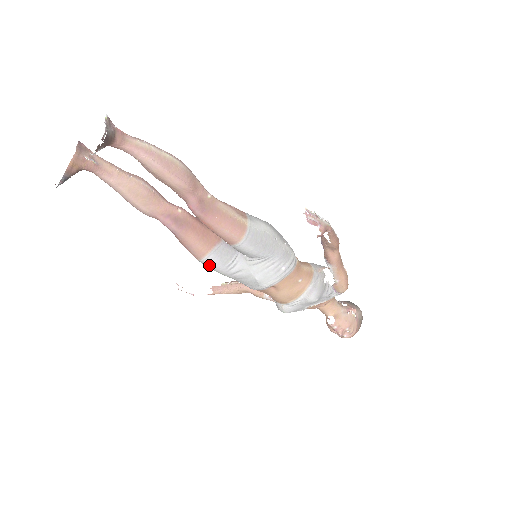
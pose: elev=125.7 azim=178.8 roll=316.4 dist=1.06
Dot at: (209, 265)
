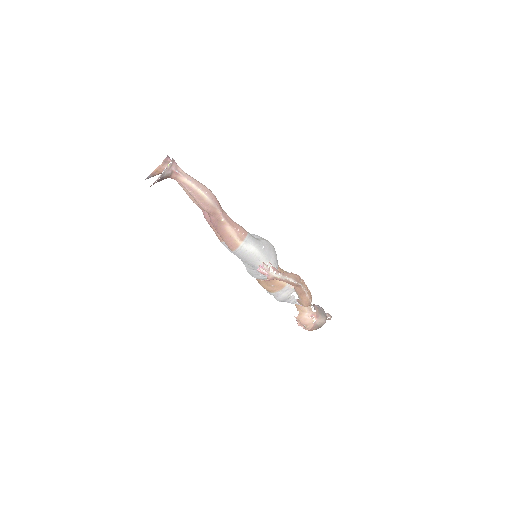
Dot at: (225, 246)
